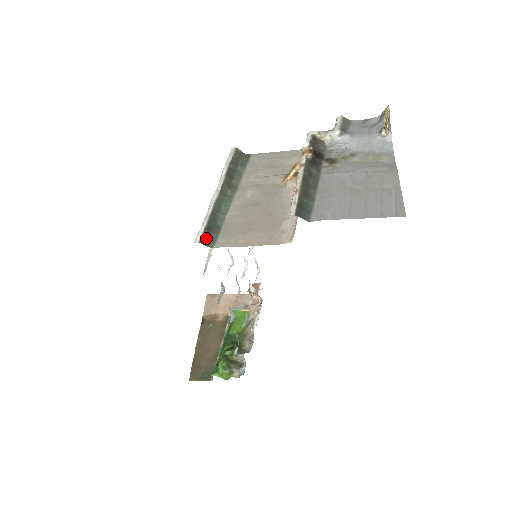
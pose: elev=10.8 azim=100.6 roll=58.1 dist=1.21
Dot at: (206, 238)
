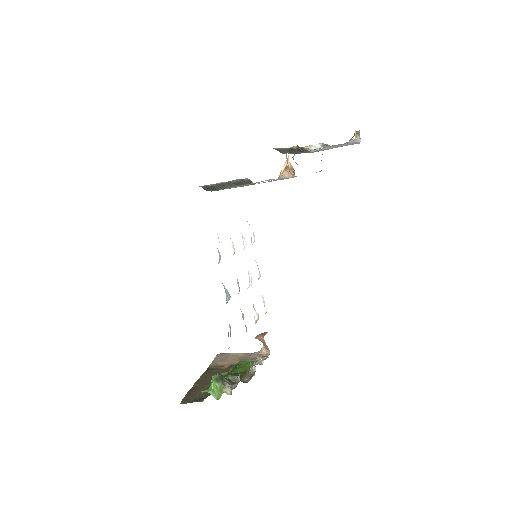
Dot at: (207, 188)
